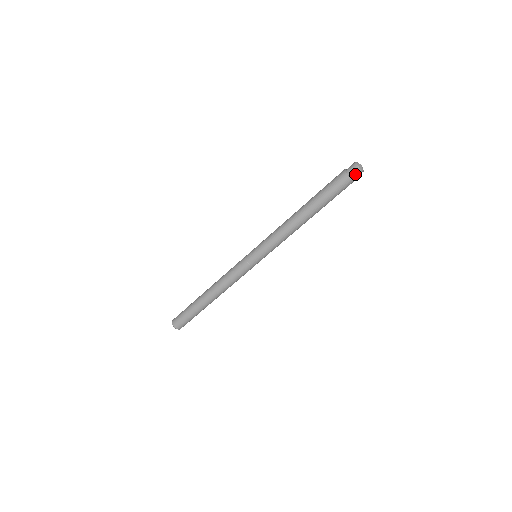
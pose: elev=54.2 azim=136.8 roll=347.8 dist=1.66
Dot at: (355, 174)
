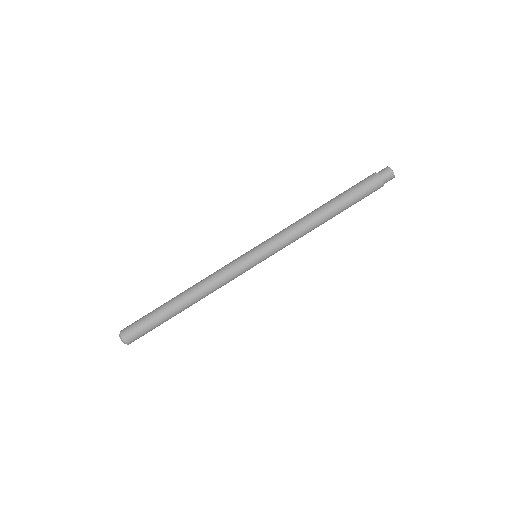
Dot at: (386, 175)
